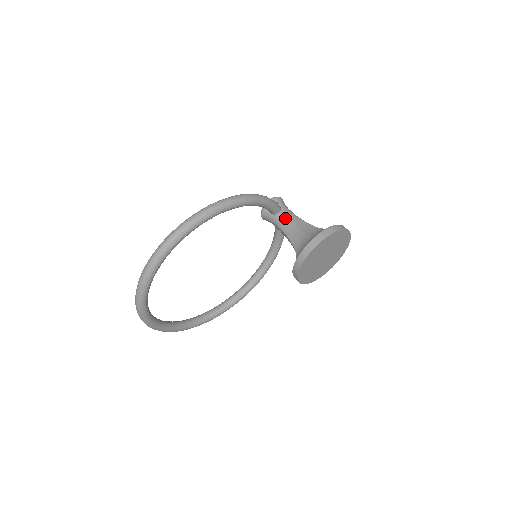
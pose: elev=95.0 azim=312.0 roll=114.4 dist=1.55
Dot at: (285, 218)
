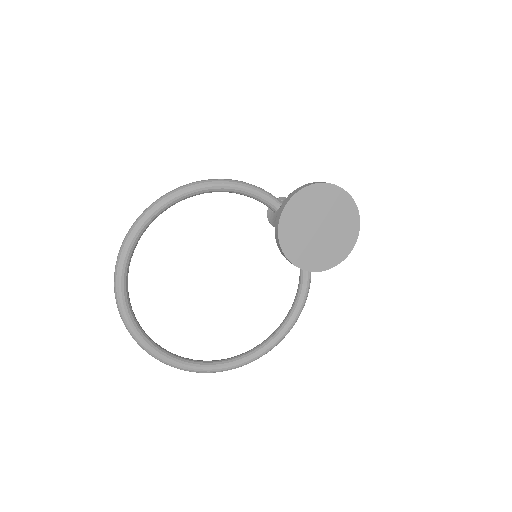
Dot at: occluded
